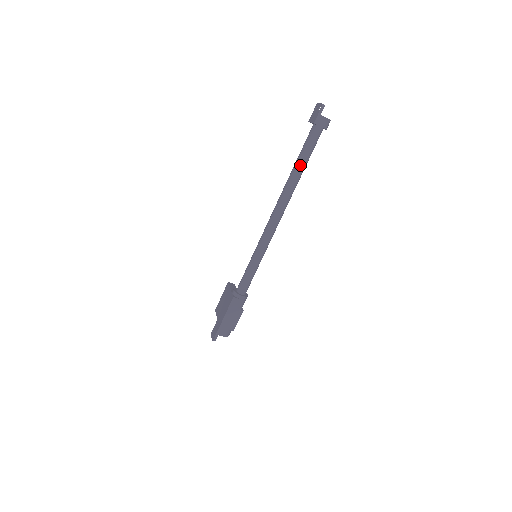
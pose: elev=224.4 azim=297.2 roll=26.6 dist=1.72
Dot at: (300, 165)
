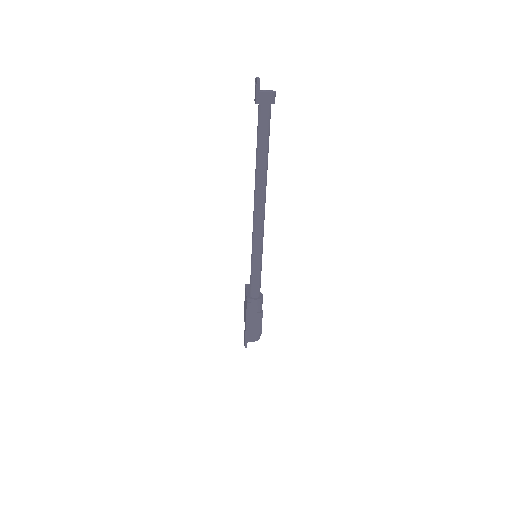
Dot at: (260, 152)
